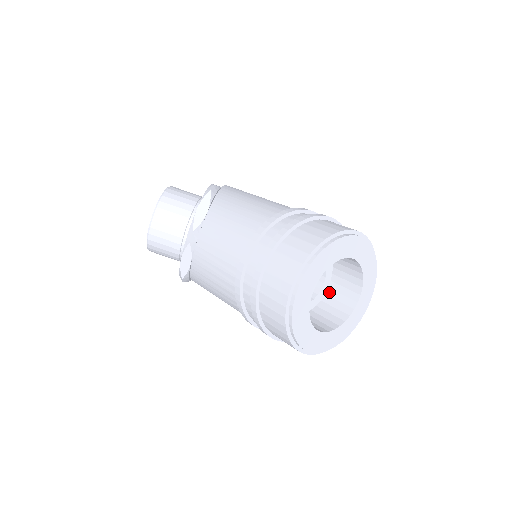
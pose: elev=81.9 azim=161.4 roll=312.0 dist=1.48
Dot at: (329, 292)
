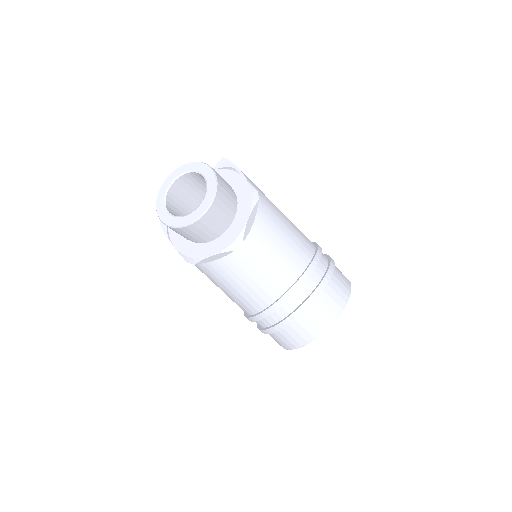
Dot at: occluded
